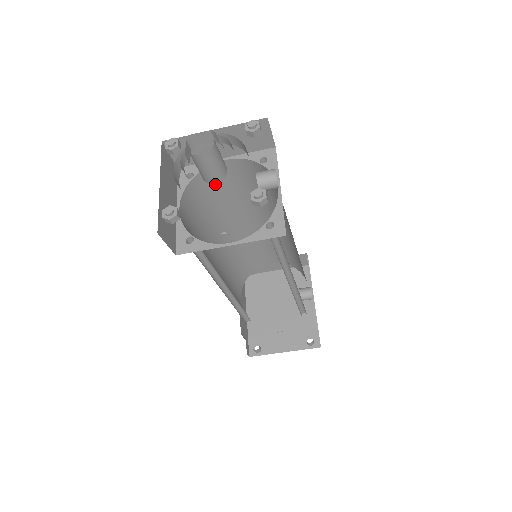
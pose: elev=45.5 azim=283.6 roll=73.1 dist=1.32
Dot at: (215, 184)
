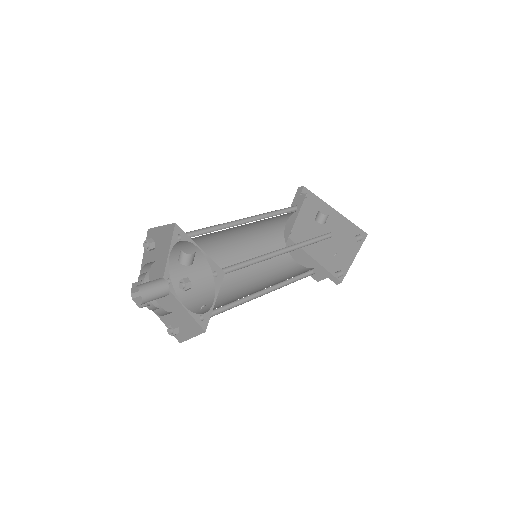
Dot at: occluded
